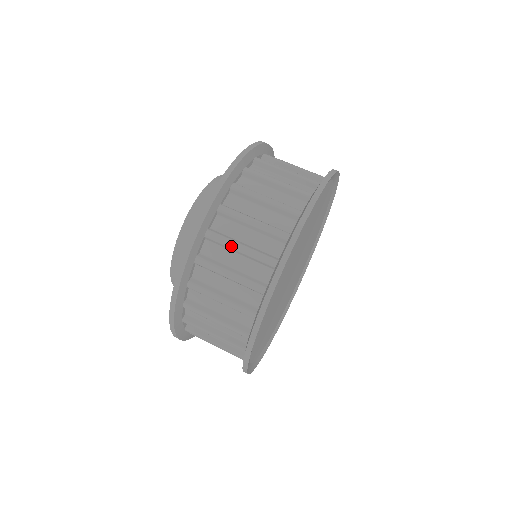
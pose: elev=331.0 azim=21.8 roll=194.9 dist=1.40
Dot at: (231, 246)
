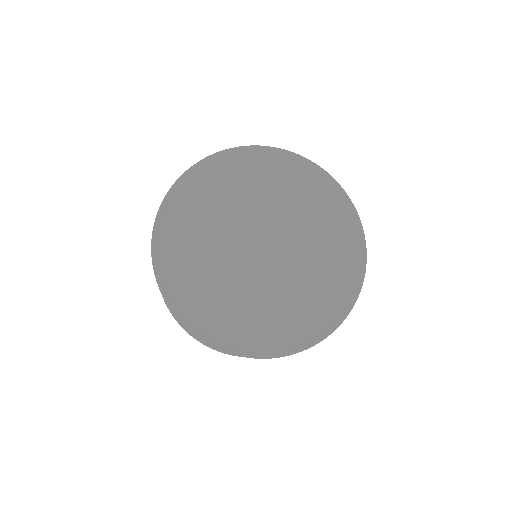
Dot at: occluded
